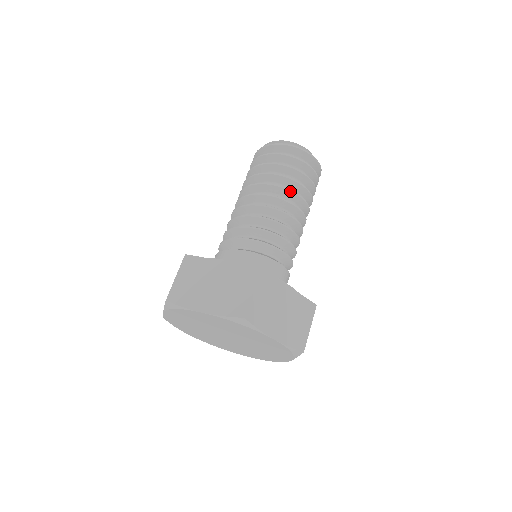
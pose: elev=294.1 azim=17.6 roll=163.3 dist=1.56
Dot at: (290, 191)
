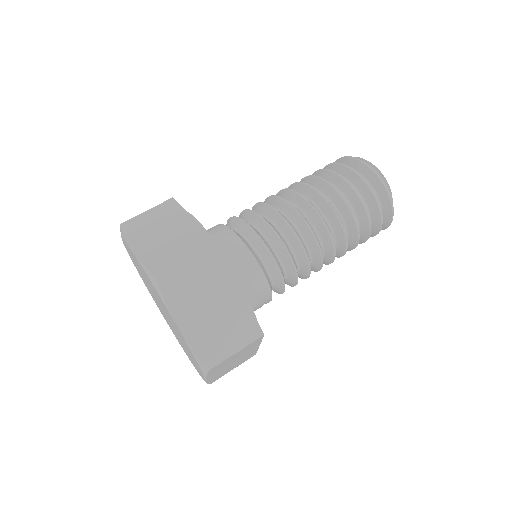
Dot at: (330, 207)
